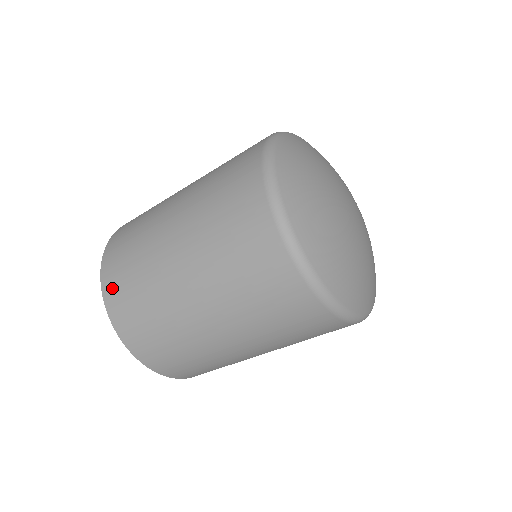
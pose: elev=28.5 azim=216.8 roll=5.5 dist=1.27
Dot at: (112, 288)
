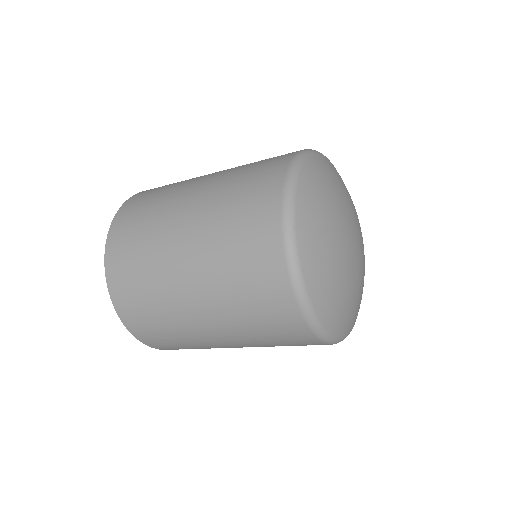
Dot at: (116, 269)
